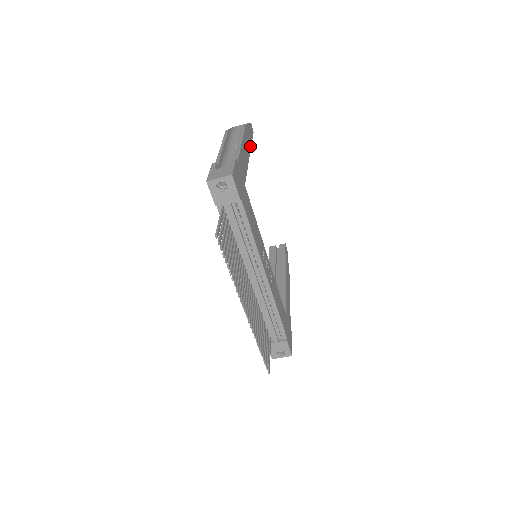
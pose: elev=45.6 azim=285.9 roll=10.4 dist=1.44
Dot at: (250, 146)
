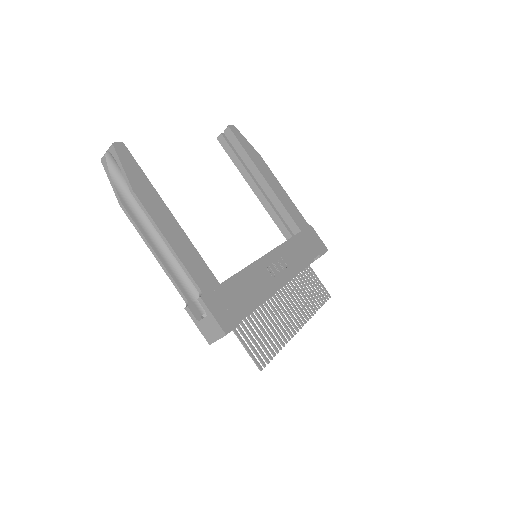
Dot at: (155, 193)
